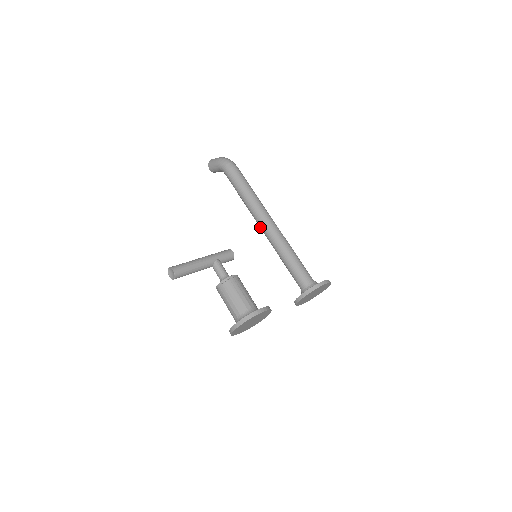
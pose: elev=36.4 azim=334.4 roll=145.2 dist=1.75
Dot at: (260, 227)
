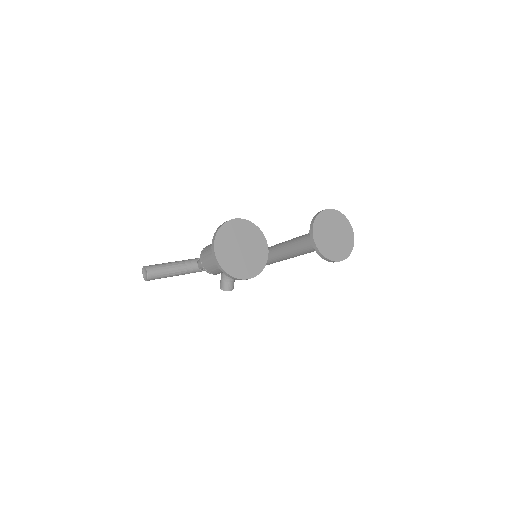
Dot at: occluded
